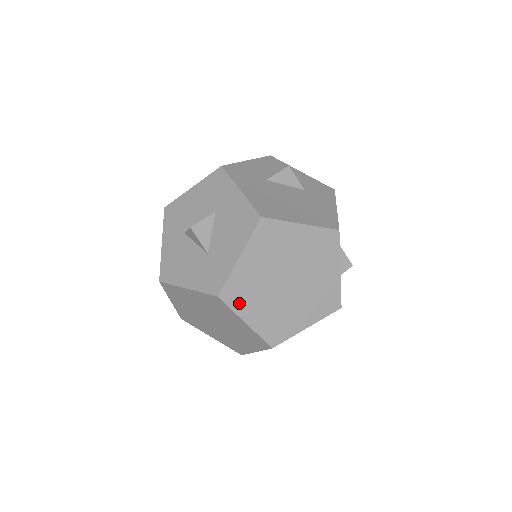
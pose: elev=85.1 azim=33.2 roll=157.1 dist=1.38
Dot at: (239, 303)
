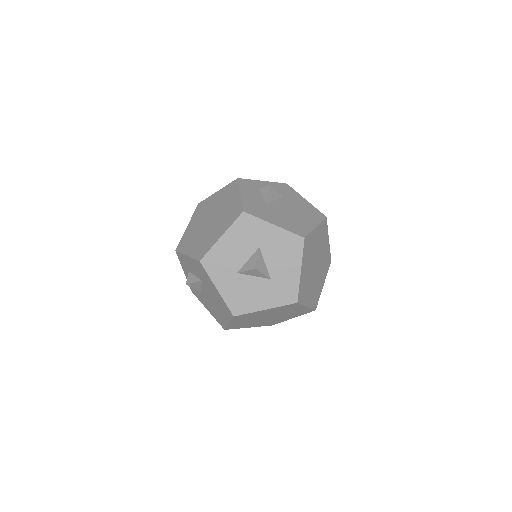
Dot at: (304, 298)
